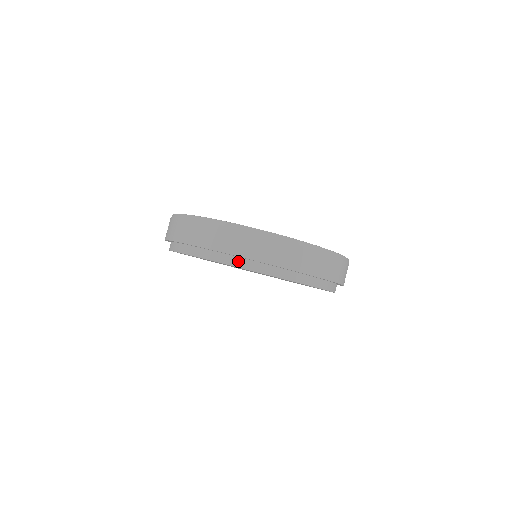
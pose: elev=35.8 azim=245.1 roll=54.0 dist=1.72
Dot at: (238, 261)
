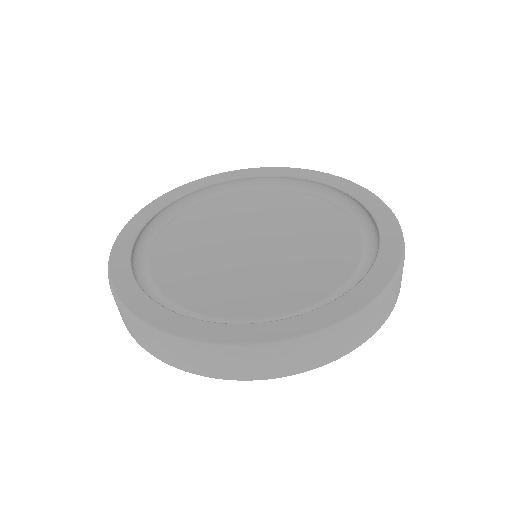
Dot at: occluded
